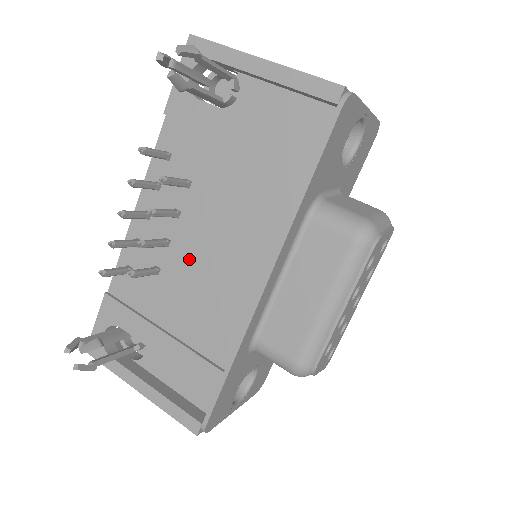
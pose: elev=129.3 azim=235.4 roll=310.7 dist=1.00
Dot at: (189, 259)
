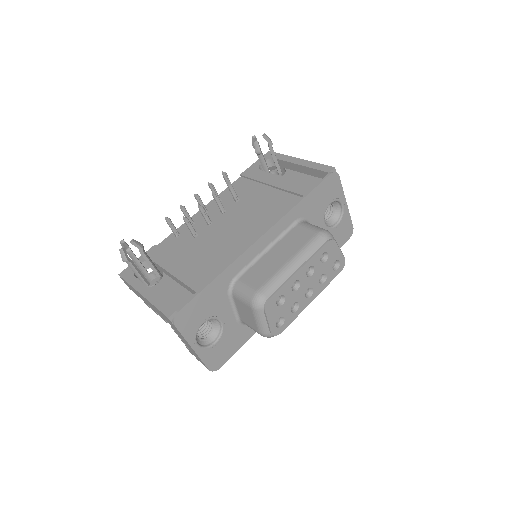
Dot at: (219, 230)
